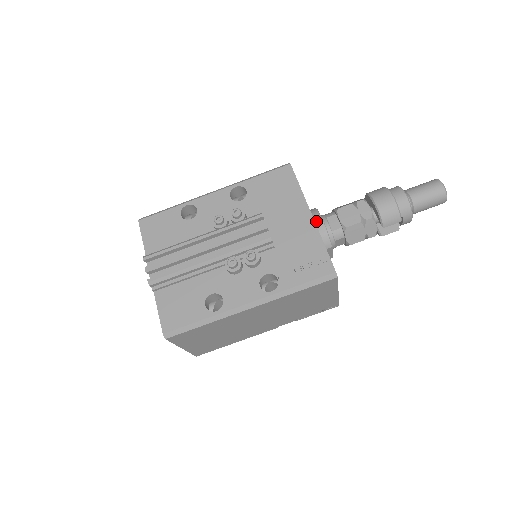
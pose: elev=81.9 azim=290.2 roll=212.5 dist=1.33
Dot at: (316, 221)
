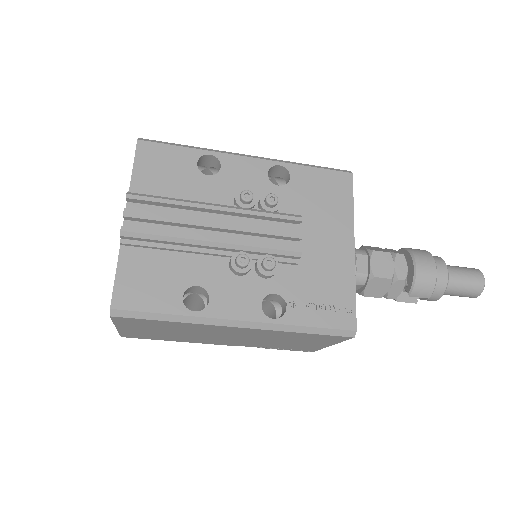
Dot at: occluded
